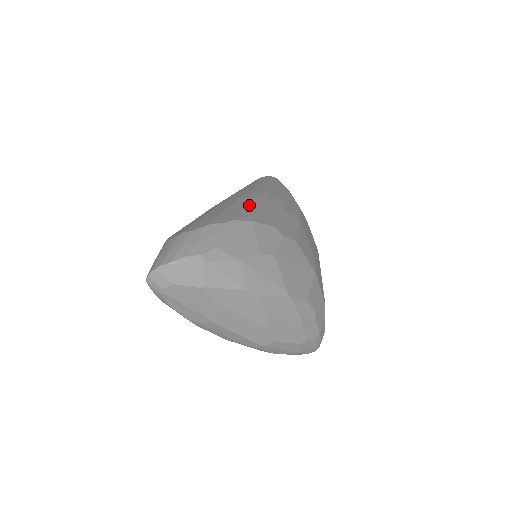
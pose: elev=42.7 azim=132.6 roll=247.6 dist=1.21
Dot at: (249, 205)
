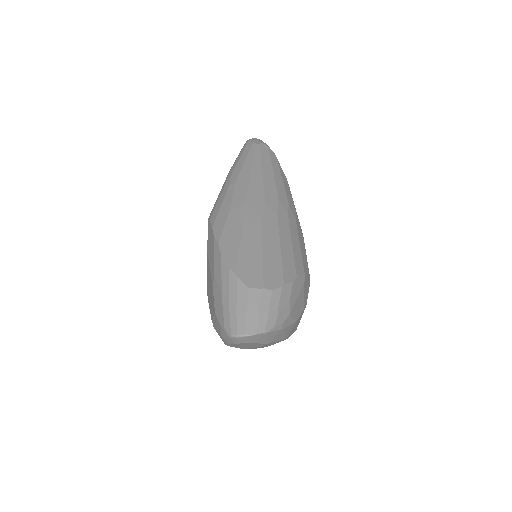
Dot at: (292, 239)
